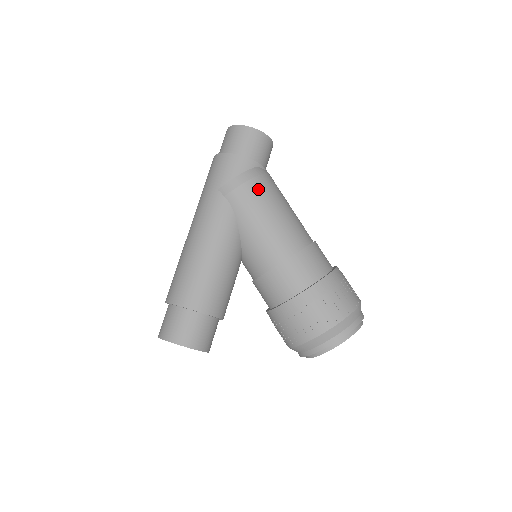
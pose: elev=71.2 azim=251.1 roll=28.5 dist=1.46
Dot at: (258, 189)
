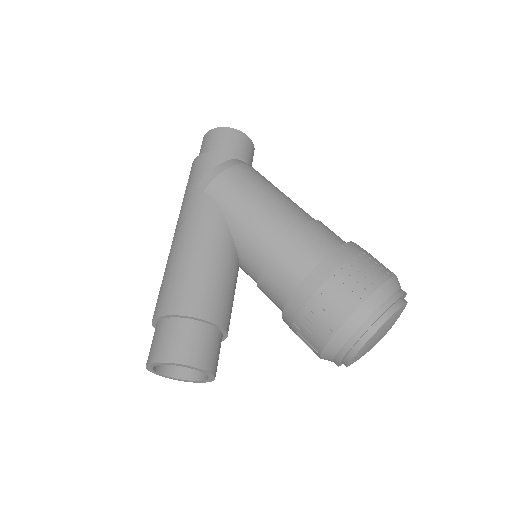
Dot at: (240, 175)
